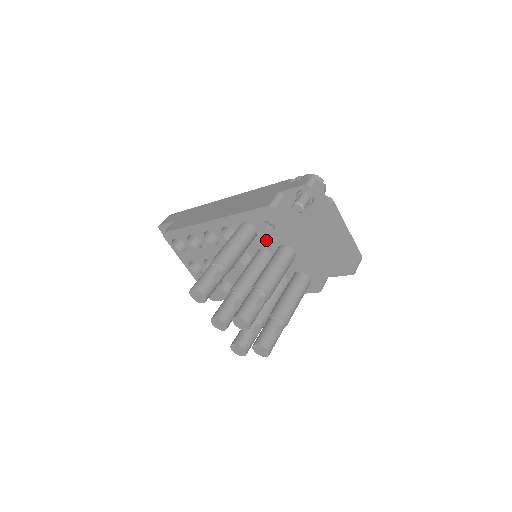
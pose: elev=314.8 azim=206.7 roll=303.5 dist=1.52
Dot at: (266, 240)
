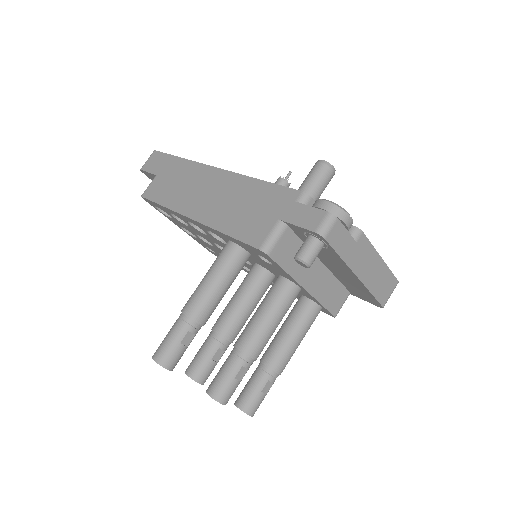
Dot at: (263, 264)
